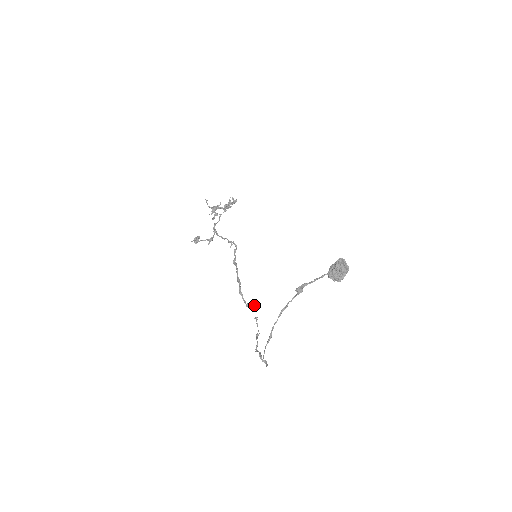
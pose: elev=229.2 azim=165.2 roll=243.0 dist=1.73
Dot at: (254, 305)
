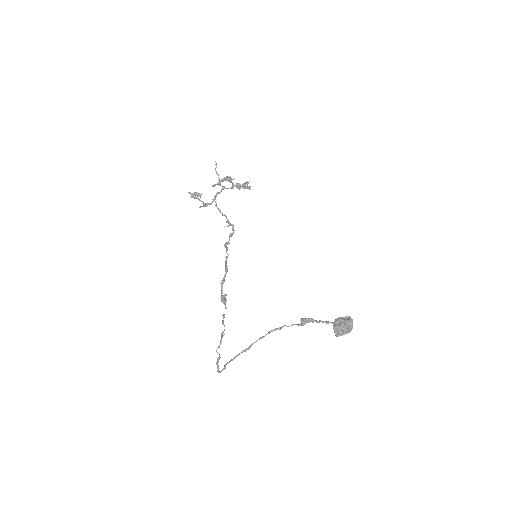
Dot at: (225, 300)
